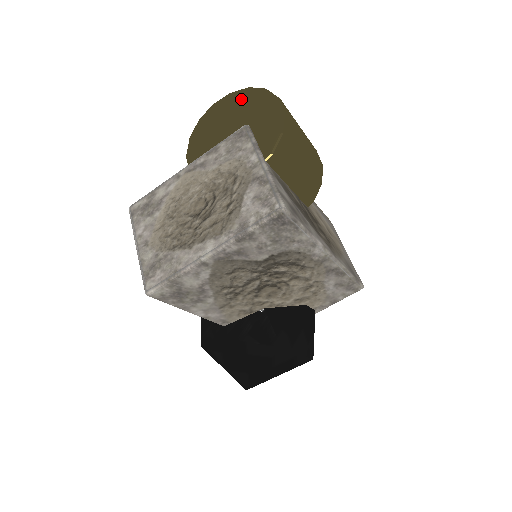
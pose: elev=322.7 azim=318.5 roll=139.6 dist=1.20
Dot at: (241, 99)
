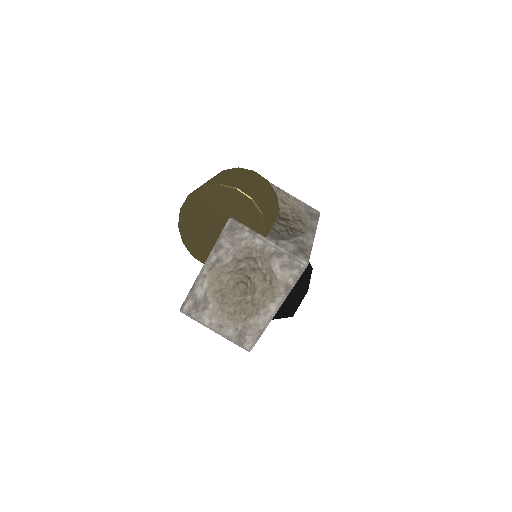
Dot at: (205, 199)
